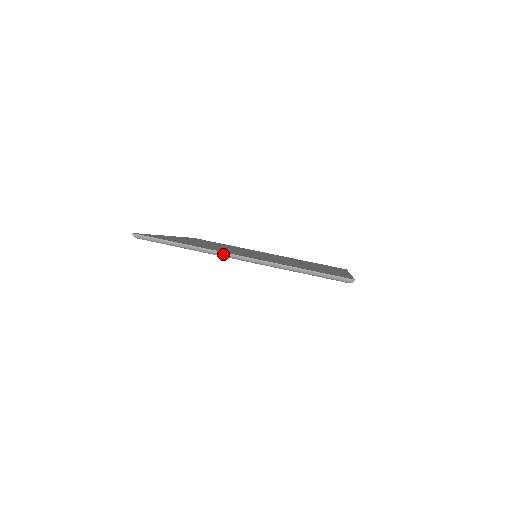
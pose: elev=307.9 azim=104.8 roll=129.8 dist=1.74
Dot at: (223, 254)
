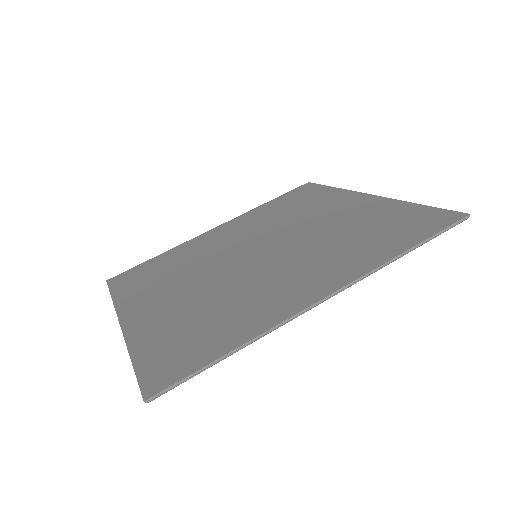
Dot at: (302, 313)
